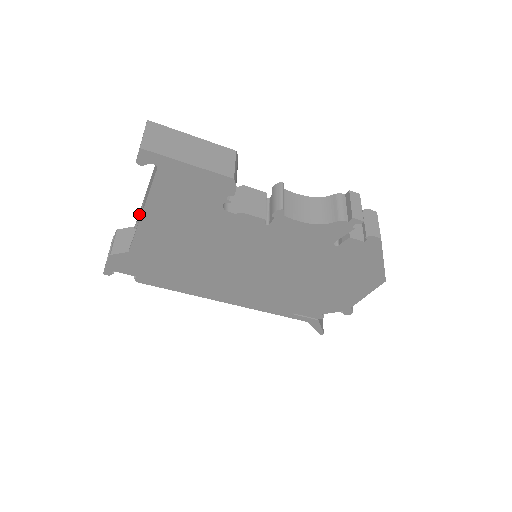
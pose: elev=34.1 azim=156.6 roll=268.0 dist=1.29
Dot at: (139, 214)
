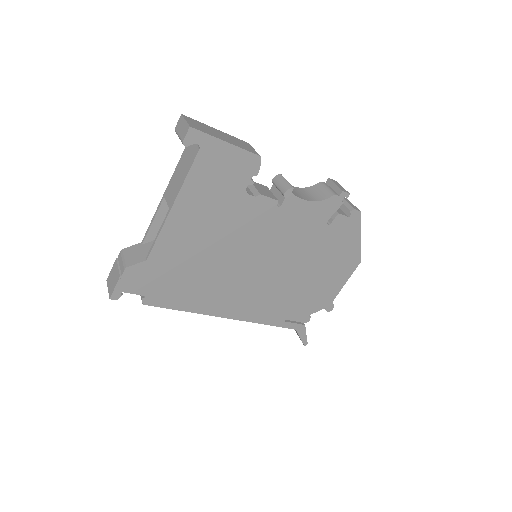
Dot at: (152, 223)
